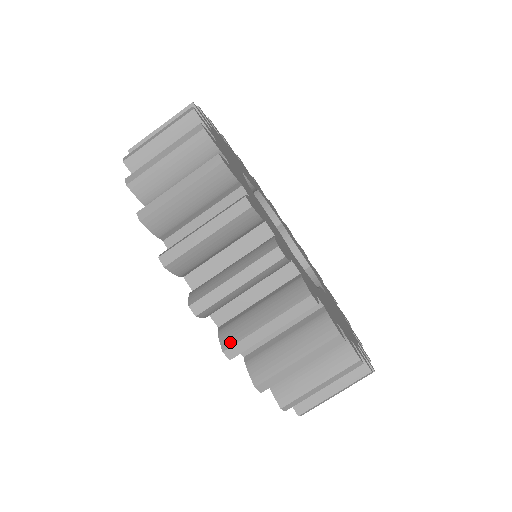
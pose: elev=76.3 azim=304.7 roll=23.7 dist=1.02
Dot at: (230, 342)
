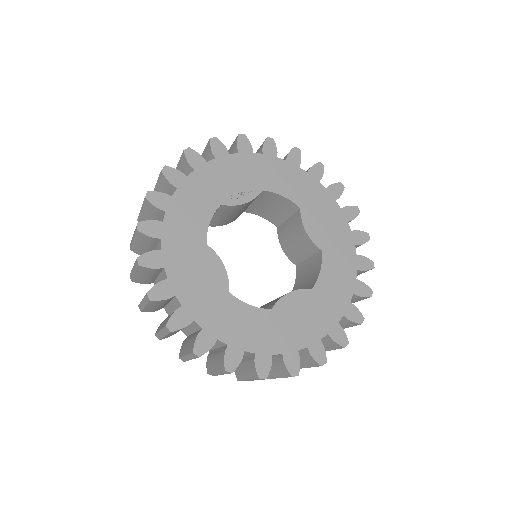
Dot at: occluded
